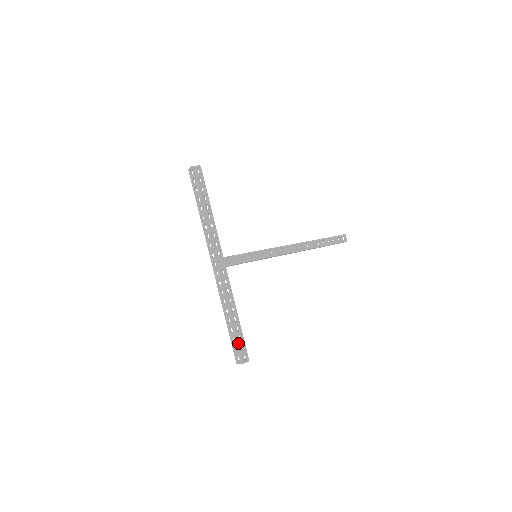
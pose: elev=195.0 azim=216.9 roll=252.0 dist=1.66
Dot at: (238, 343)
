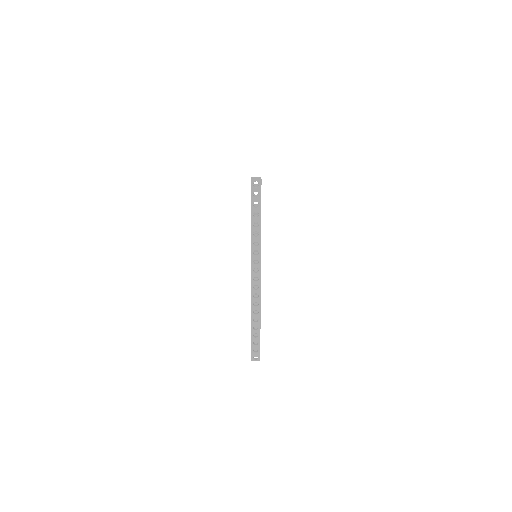
Dot at: occluded
